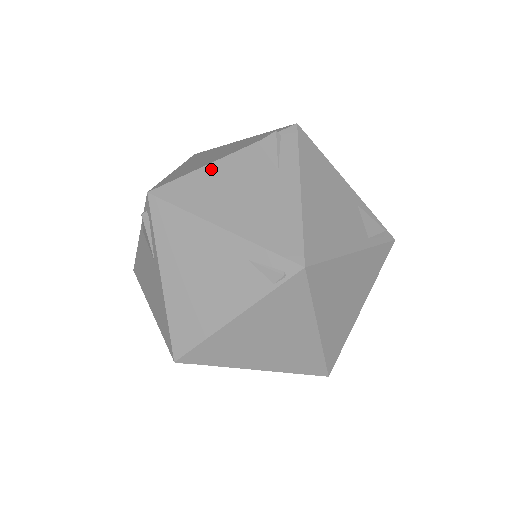
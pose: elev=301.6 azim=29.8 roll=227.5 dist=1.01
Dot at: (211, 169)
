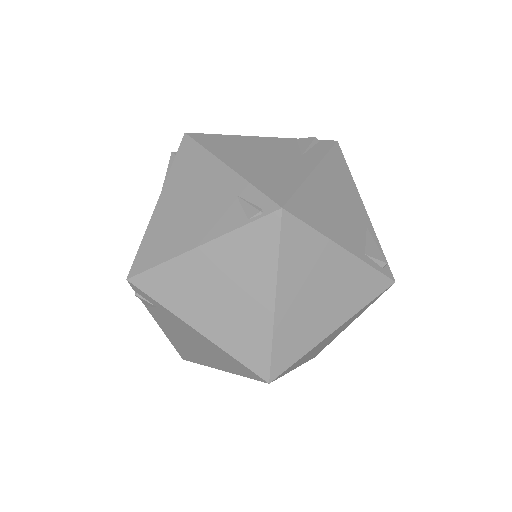
Dot at: (246, 138)
